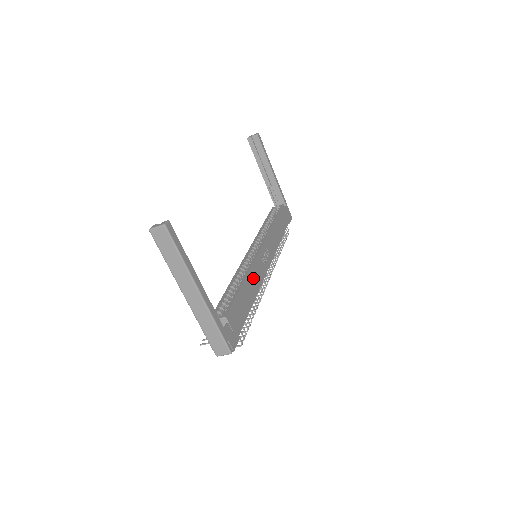
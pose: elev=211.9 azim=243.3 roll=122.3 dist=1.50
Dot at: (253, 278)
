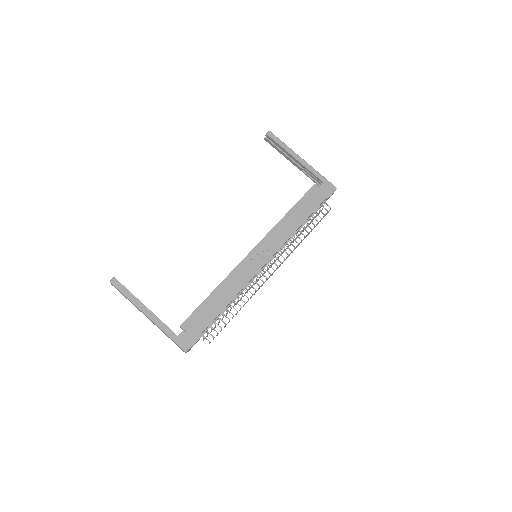
Dot at: (231, 283)
